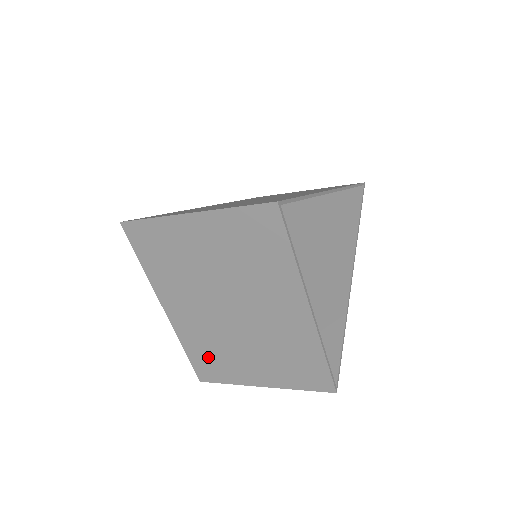
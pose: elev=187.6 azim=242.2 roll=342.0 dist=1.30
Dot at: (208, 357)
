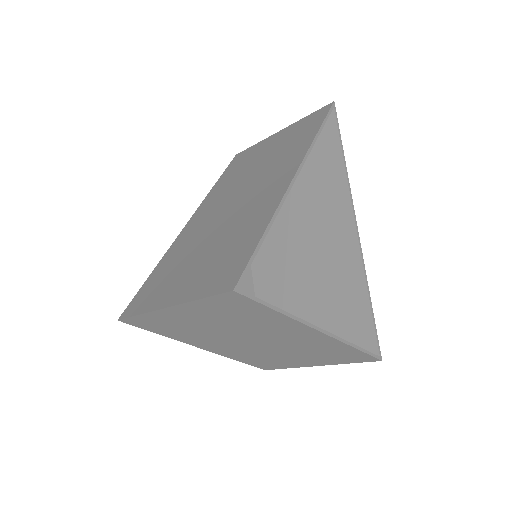
Dot at: (259, 361)
